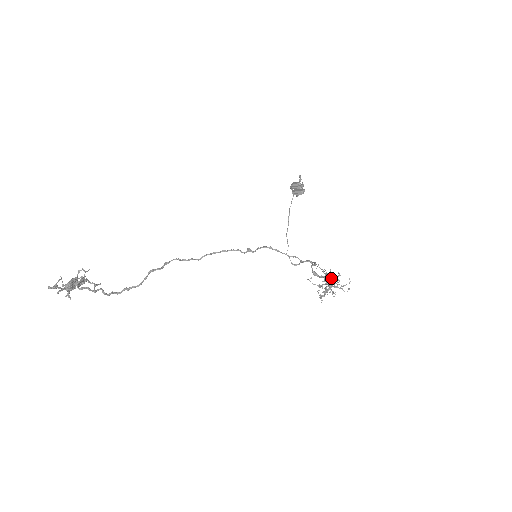
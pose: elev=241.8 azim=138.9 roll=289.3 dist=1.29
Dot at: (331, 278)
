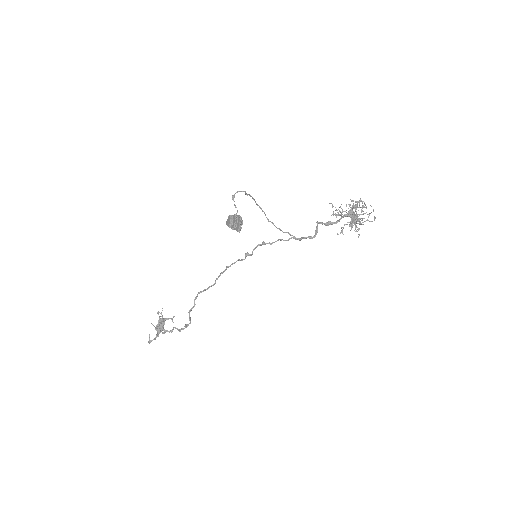
Dot at: (352, 211)
